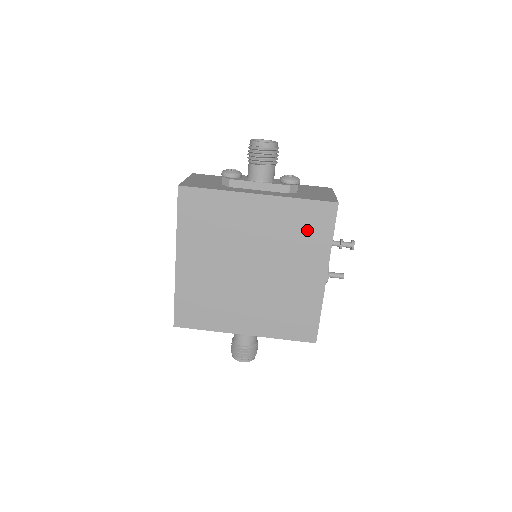
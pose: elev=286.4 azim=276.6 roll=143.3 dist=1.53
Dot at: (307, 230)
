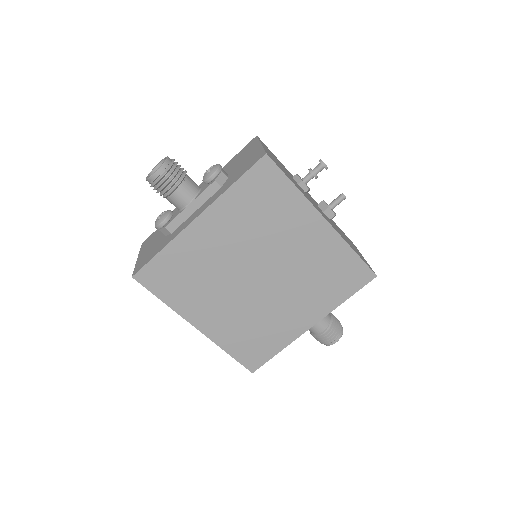
Dot at: (267, 202)
